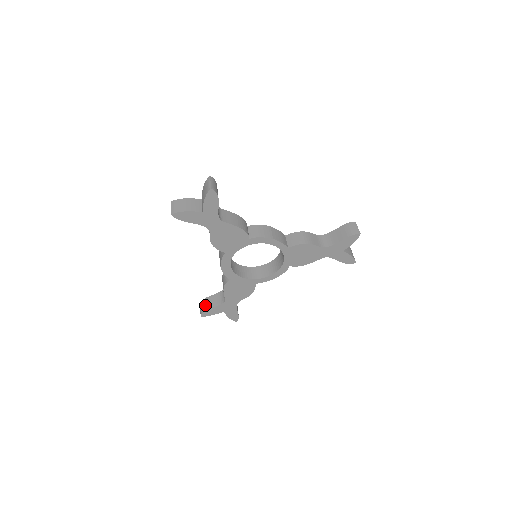
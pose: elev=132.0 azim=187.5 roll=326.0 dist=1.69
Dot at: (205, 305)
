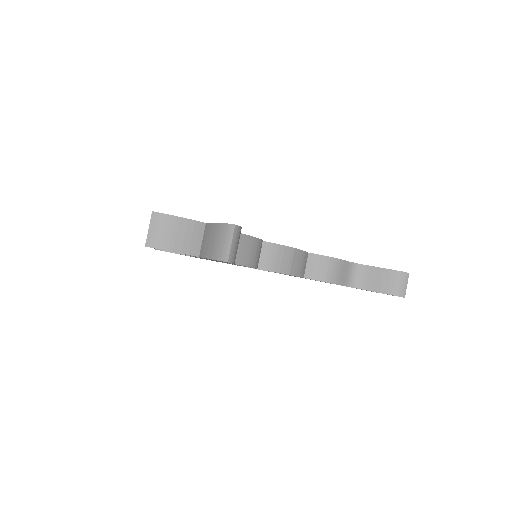
Dot at: occluded
